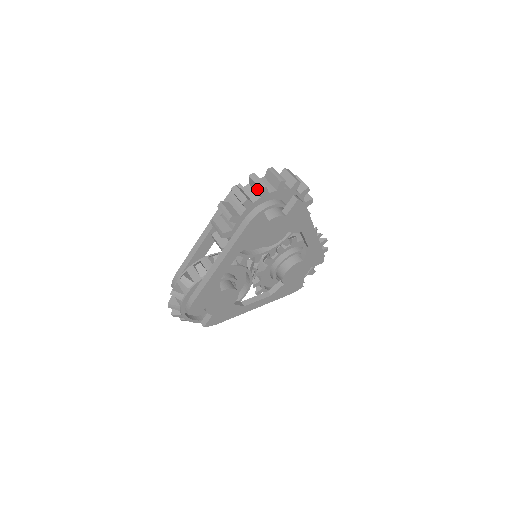
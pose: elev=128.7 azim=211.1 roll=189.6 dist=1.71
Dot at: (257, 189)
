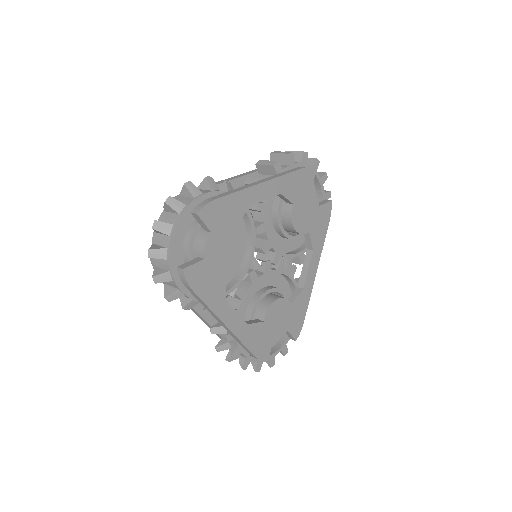
Dot at: (309, 162)
